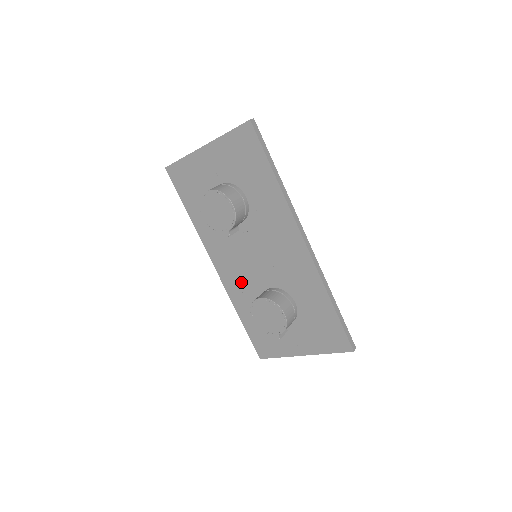
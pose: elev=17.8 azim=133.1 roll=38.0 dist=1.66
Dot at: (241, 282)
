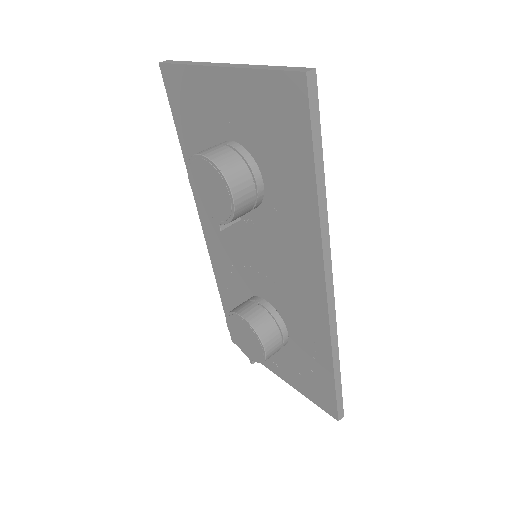
Dot at: (230, 266)
